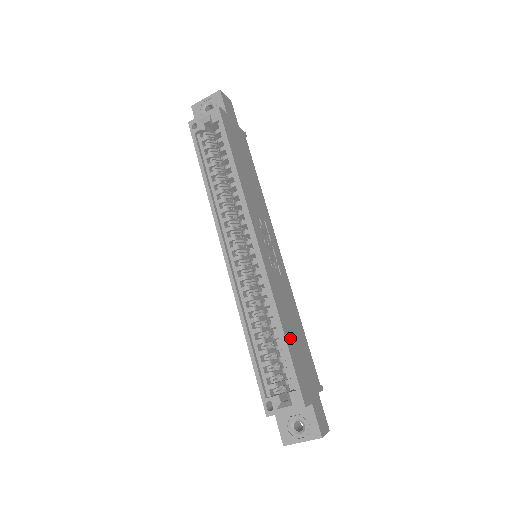
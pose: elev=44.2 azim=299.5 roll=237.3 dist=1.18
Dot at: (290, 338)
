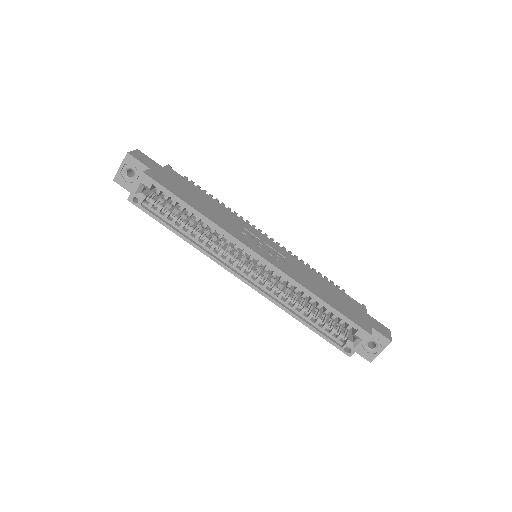
Dot at: (329, 299)
